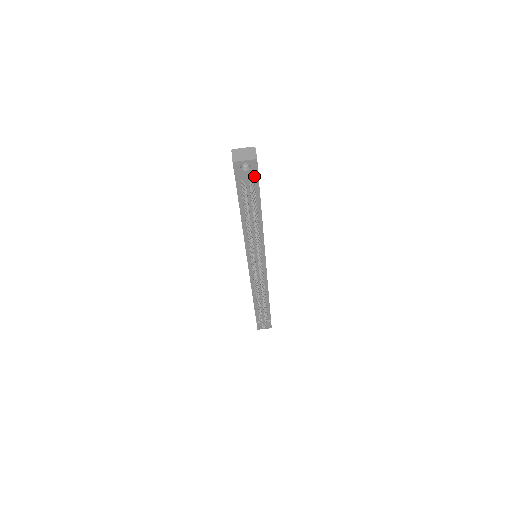
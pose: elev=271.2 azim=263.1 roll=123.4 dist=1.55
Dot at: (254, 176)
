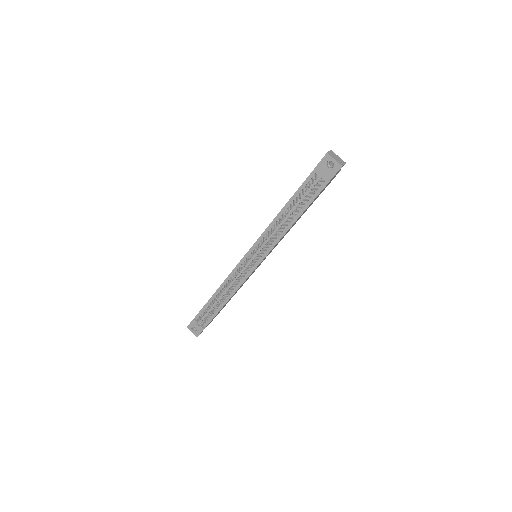
Dot at: (328, 178)
